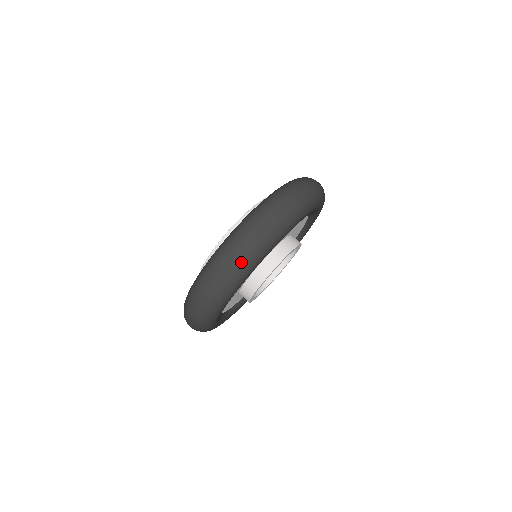
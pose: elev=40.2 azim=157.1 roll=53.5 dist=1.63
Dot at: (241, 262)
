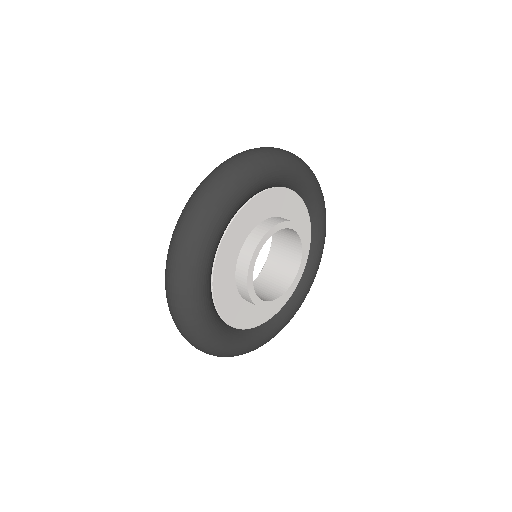
Dot at: (226, 175)
